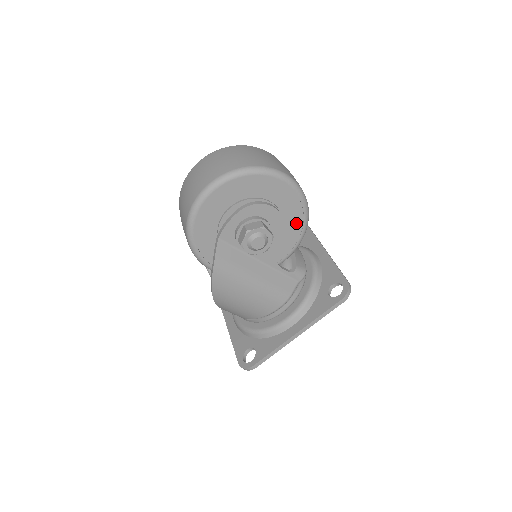
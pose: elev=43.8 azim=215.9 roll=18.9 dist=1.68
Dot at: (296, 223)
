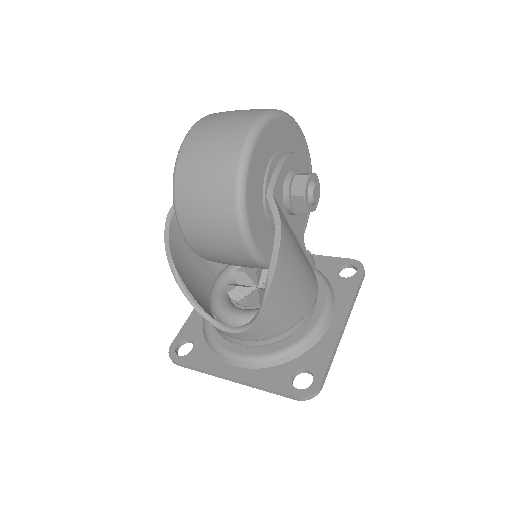
Dot at: occluded
